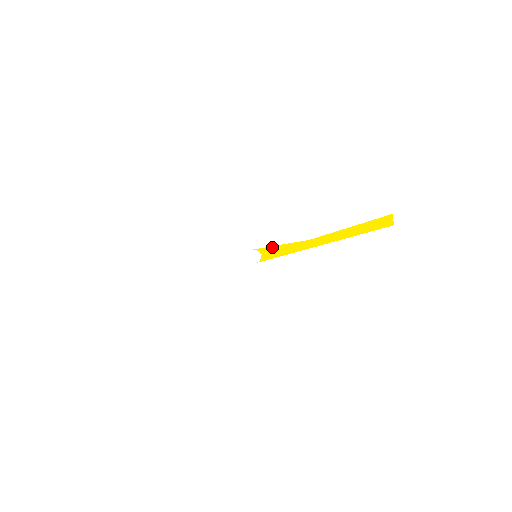
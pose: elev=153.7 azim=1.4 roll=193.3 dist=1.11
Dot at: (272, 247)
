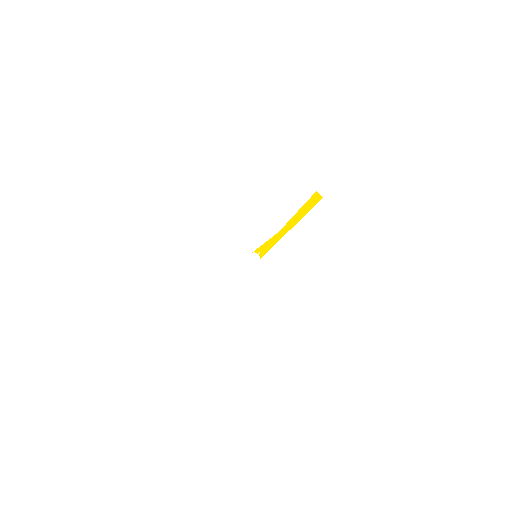
Dot at: (261, 246)
